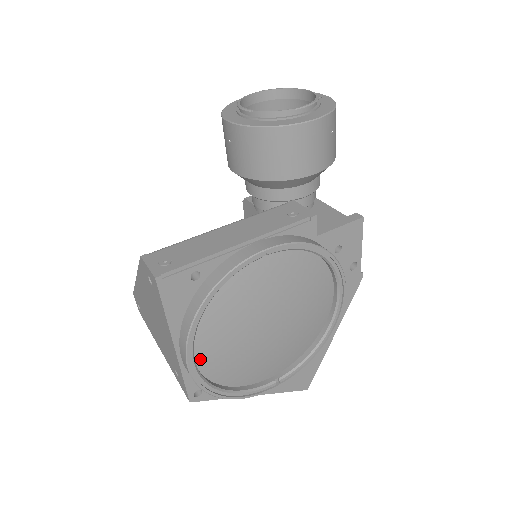
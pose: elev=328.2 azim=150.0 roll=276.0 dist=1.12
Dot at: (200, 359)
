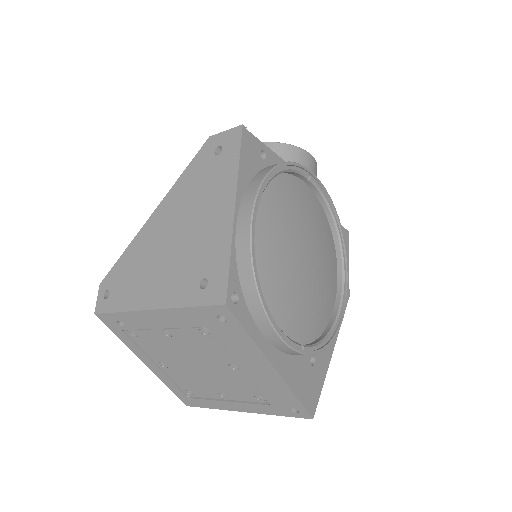
Dot at: occluded
